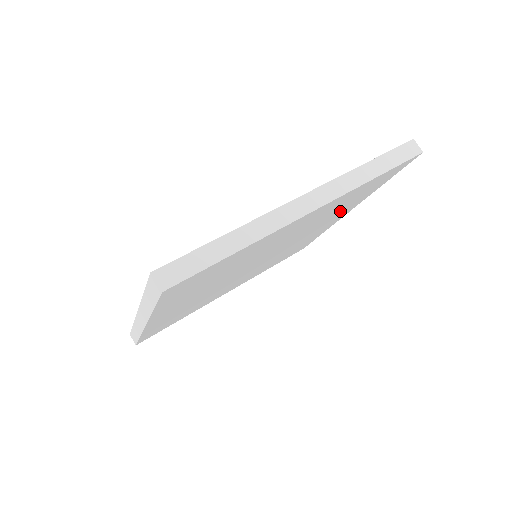
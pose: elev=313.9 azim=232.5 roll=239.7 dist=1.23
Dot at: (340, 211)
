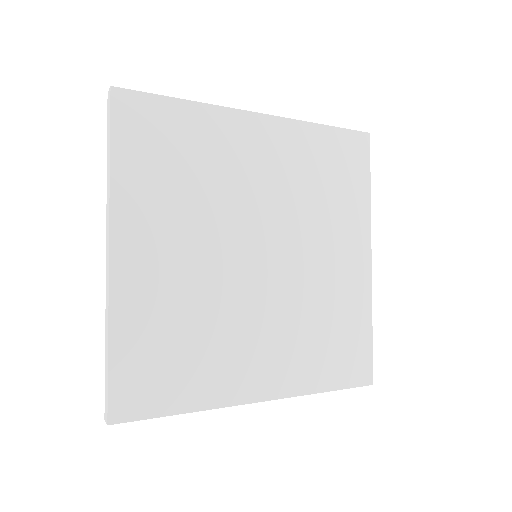
Dot at: (336, 213)
